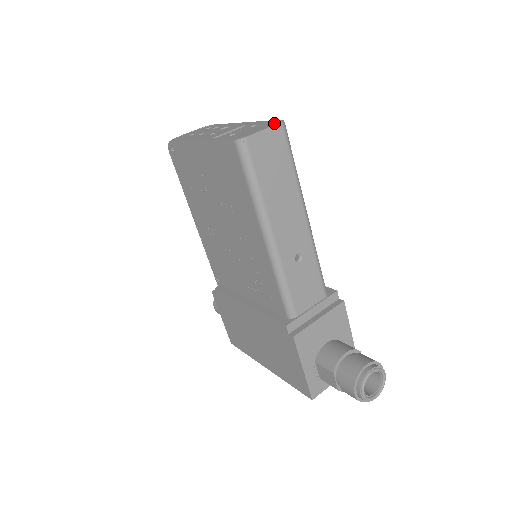
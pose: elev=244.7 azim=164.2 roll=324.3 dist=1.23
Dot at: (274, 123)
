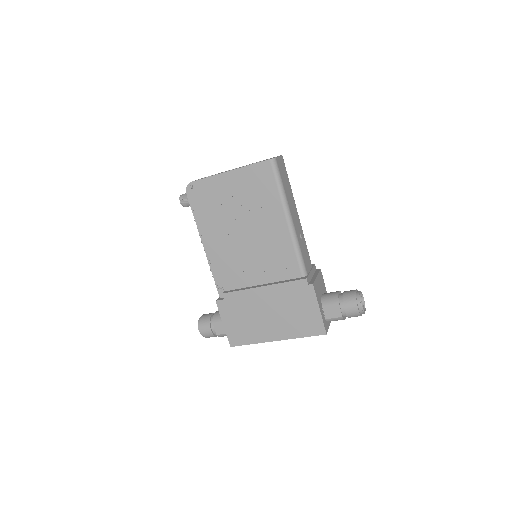
Dot at: occluded
